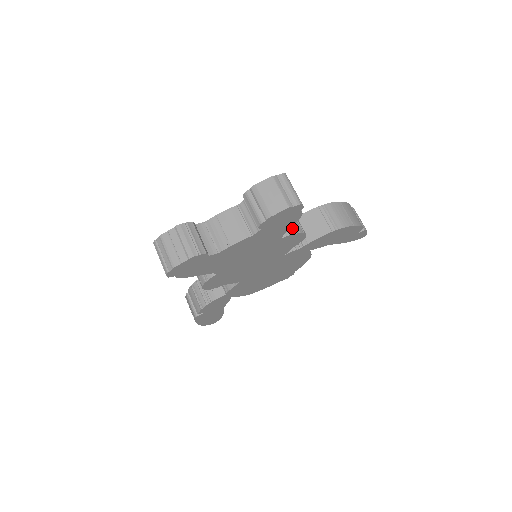
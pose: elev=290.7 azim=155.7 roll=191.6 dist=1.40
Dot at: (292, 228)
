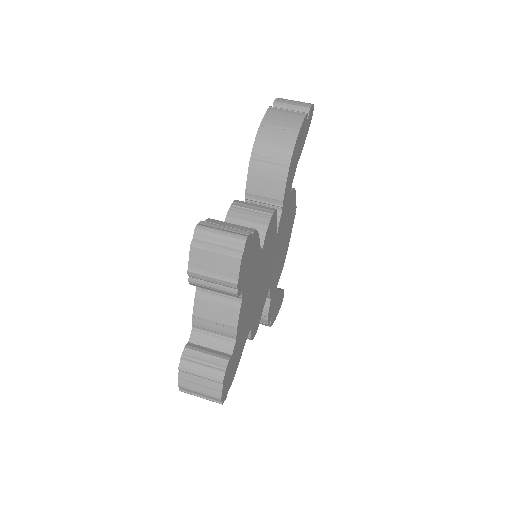
Dot at: (258, 228)
